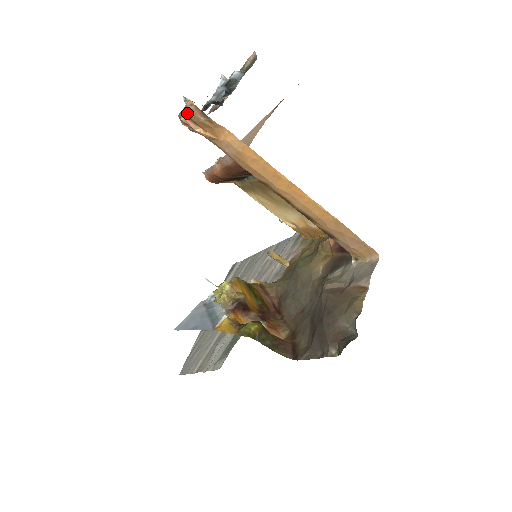
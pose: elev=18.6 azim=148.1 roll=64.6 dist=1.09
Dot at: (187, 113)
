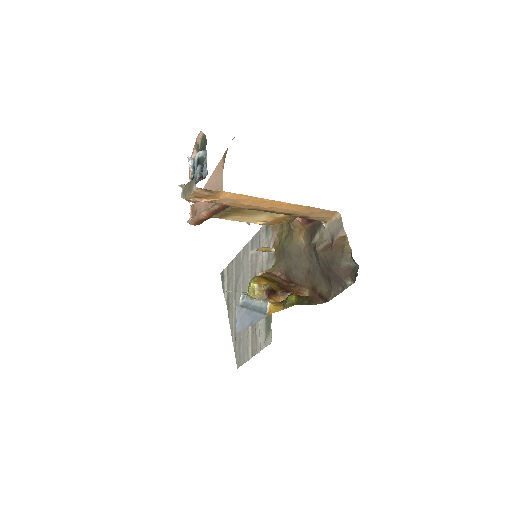
Dot at: (194, 195)
